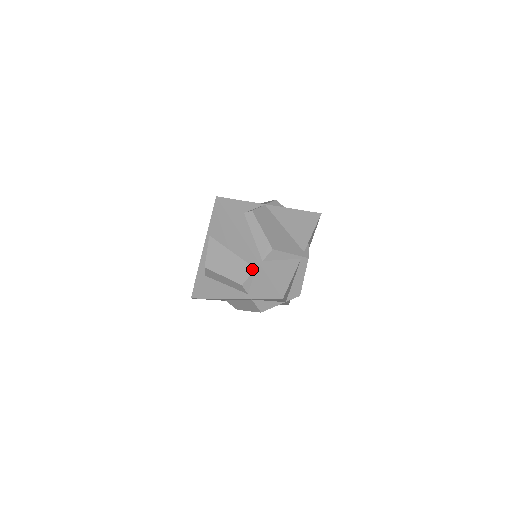
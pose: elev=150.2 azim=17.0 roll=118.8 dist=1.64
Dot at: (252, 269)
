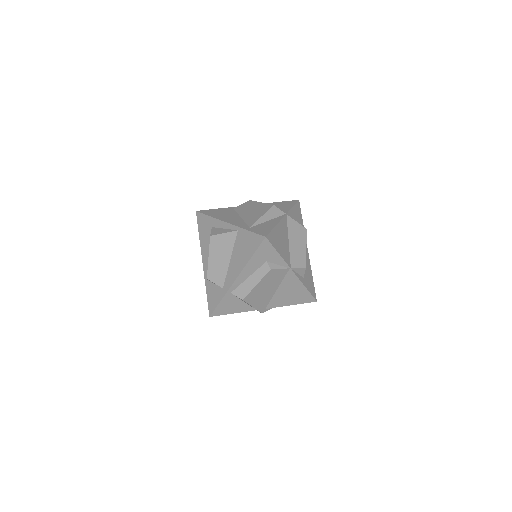
Dot at: (222, 285)
